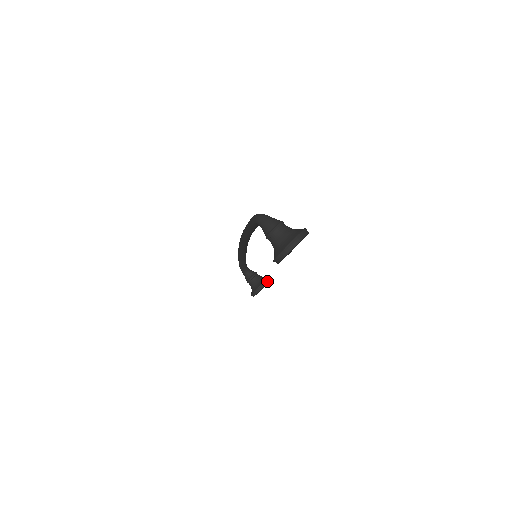
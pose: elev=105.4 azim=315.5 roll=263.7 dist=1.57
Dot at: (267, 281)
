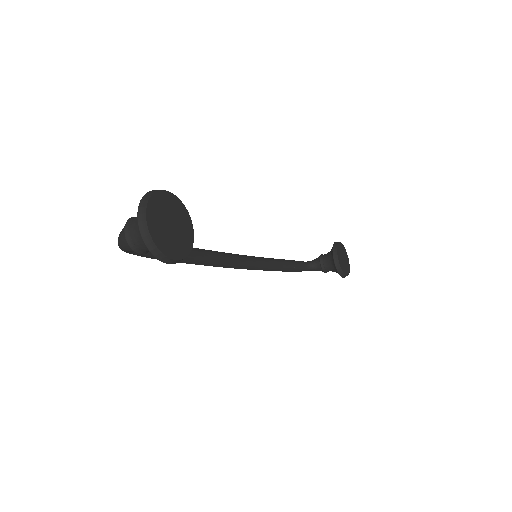
Dot at: (335, 250)
